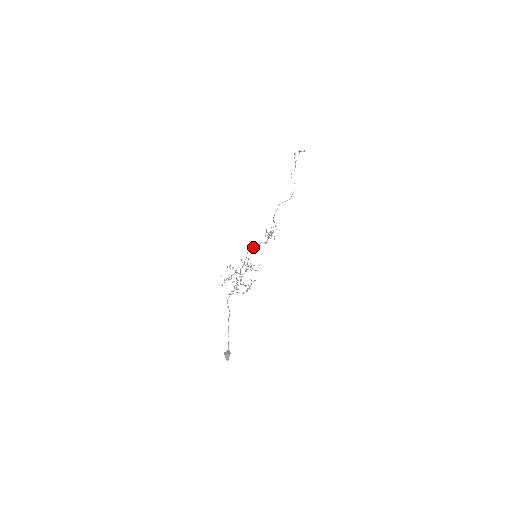
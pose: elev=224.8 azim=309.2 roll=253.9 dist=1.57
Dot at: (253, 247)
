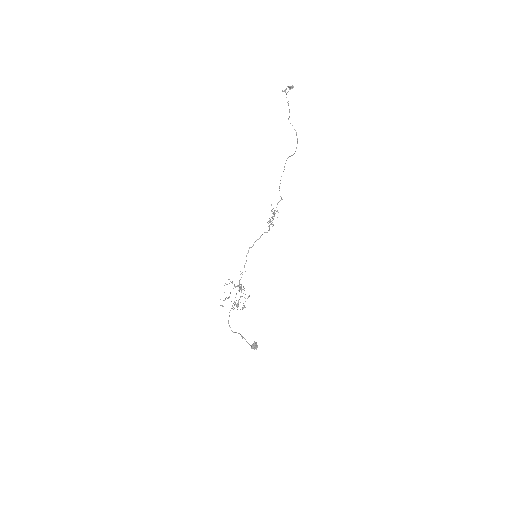
Dot at: (253, 245)
